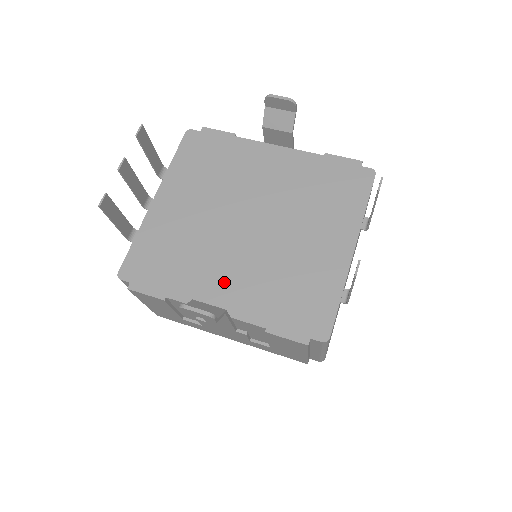
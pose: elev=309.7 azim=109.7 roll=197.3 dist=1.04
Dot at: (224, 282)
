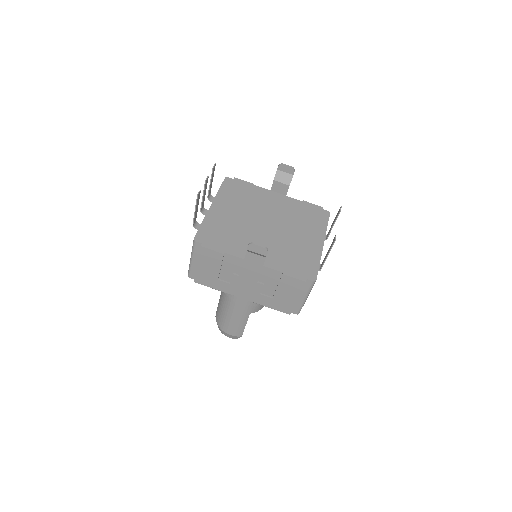
Dot at: occluded
